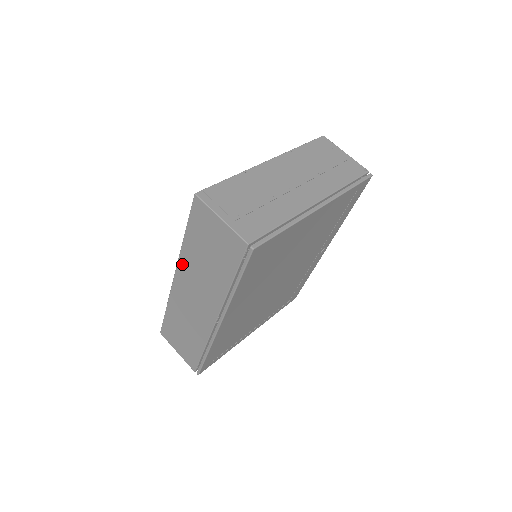
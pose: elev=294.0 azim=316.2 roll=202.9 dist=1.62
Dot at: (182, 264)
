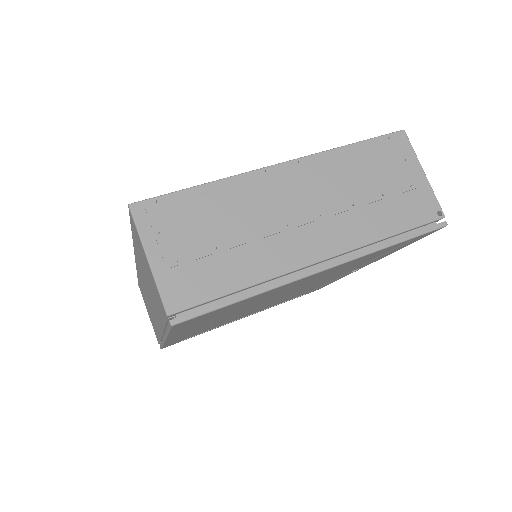
Dot at: (136, 256)
